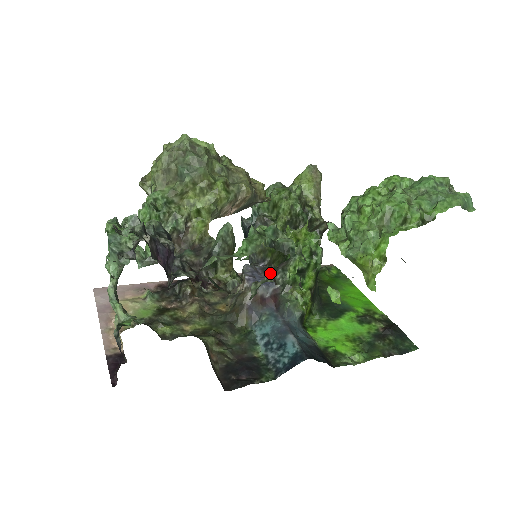
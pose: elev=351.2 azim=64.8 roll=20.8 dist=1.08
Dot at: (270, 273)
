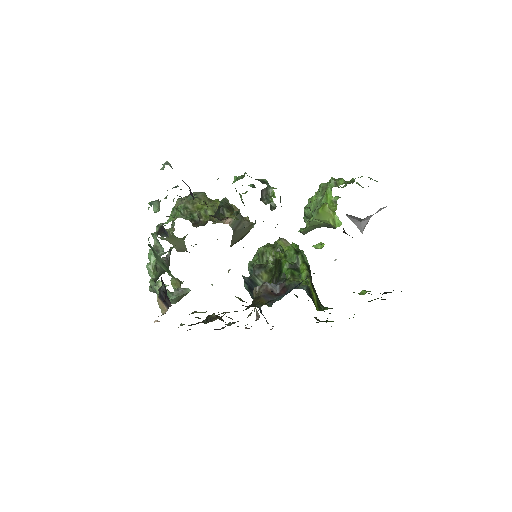
Dot at: occluded
